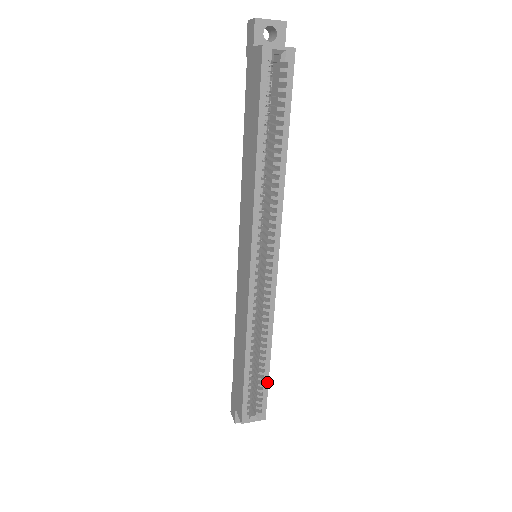
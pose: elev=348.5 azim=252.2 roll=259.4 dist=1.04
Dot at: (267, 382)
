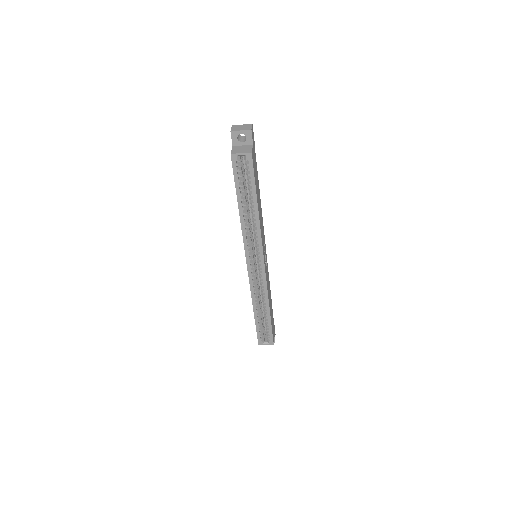
Dot at: (271, 326)
